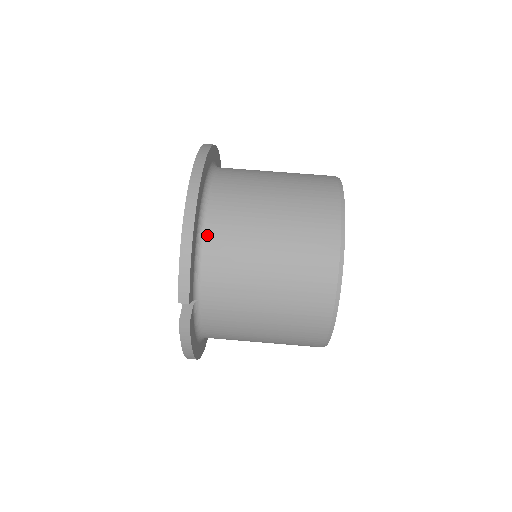
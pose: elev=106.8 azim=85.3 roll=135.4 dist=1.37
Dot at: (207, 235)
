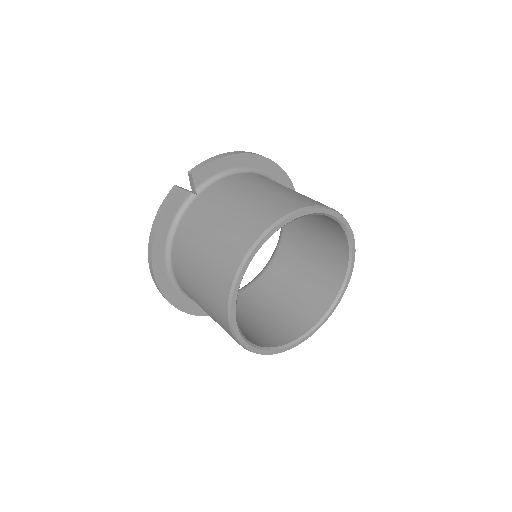
Dot at: (241, 174)
